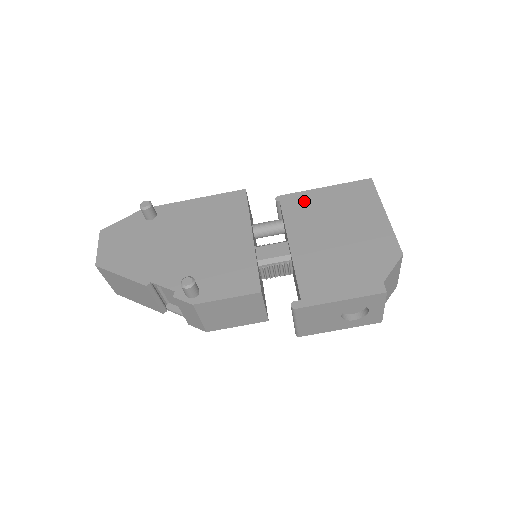
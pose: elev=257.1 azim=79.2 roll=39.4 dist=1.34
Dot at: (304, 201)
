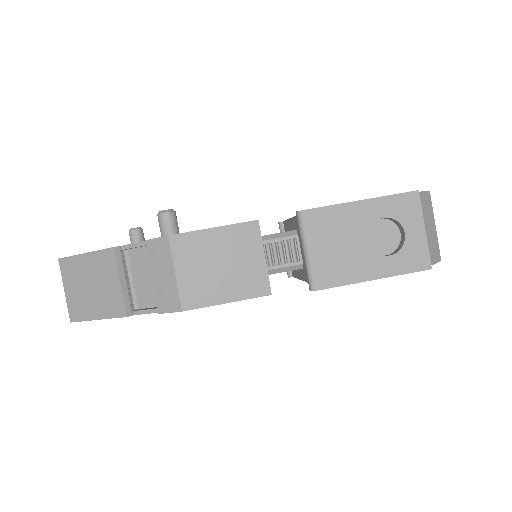
Dot at: occluded
